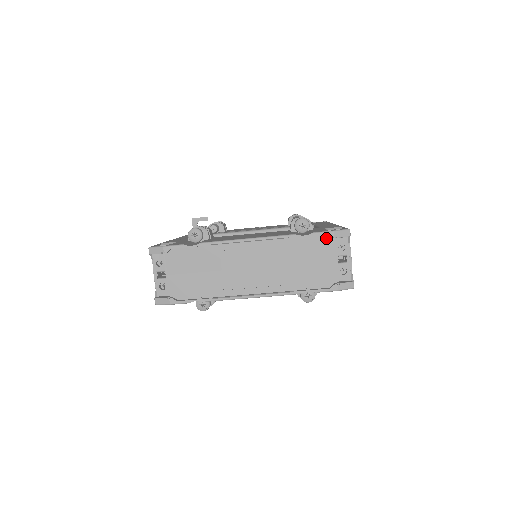
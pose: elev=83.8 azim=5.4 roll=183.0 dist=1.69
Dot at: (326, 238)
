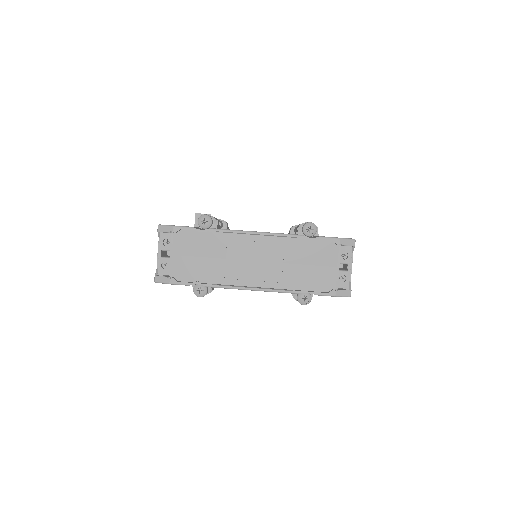
Dot at: (332, 244)
